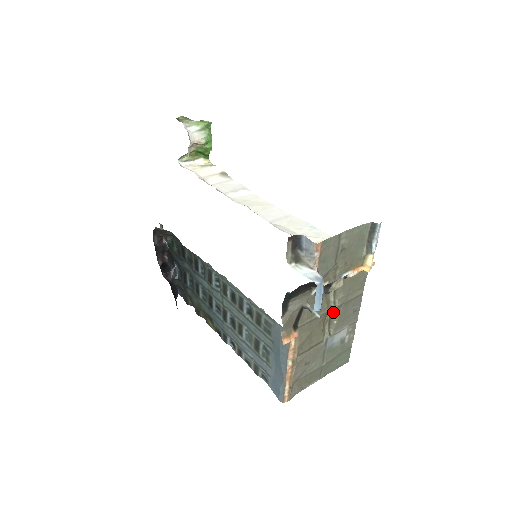
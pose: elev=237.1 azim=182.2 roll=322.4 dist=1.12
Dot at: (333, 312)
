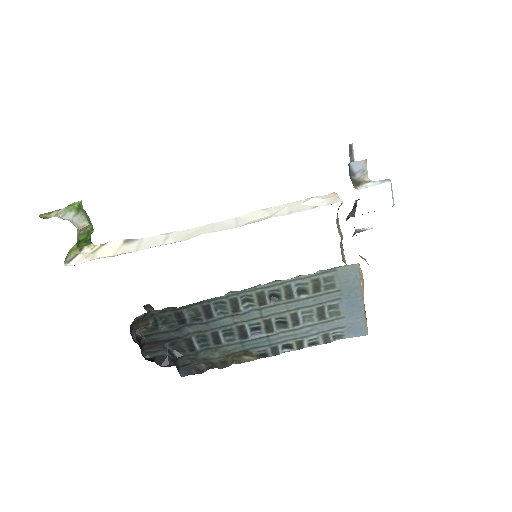
Dot at: (341, 244)
